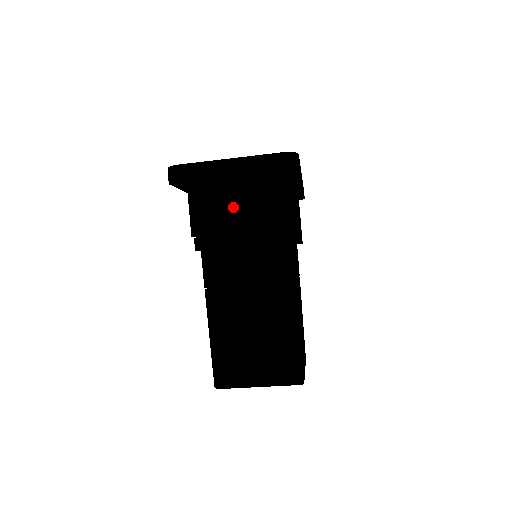
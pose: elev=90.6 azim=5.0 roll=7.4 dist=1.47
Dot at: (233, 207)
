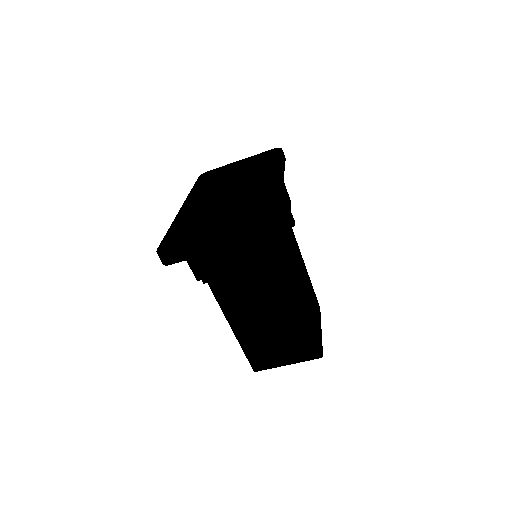
Dot at: occluded
